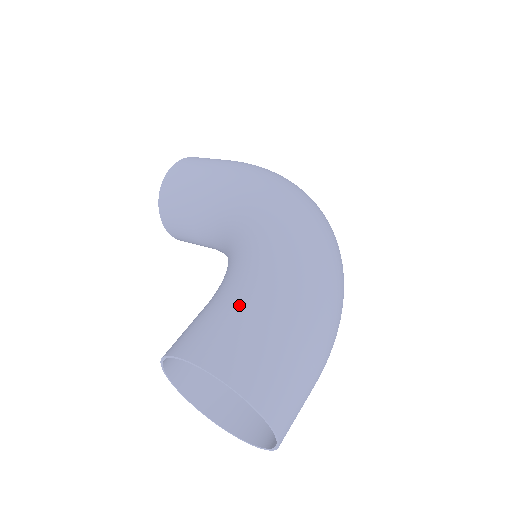
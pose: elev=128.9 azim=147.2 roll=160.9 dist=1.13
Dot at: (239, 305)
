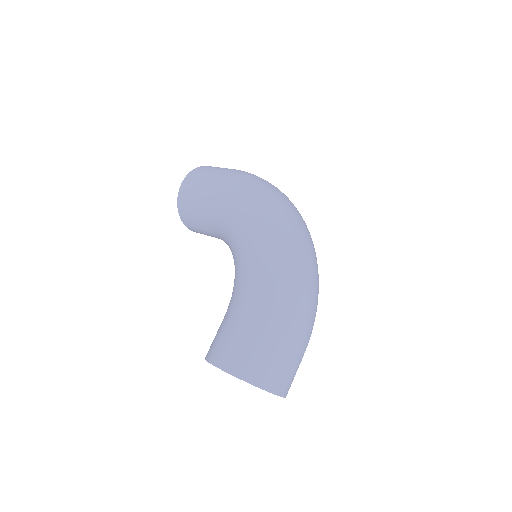
Dot at: (241, 324)
